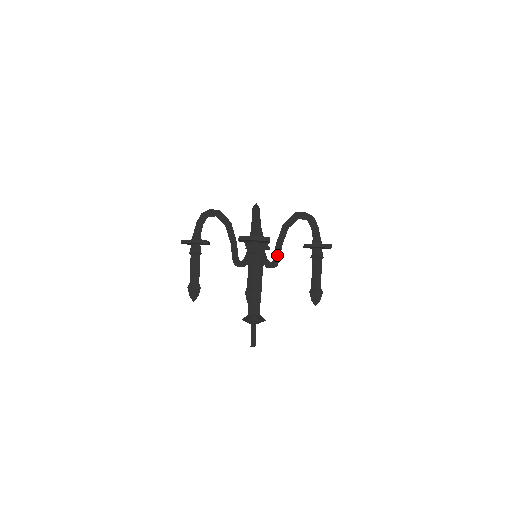
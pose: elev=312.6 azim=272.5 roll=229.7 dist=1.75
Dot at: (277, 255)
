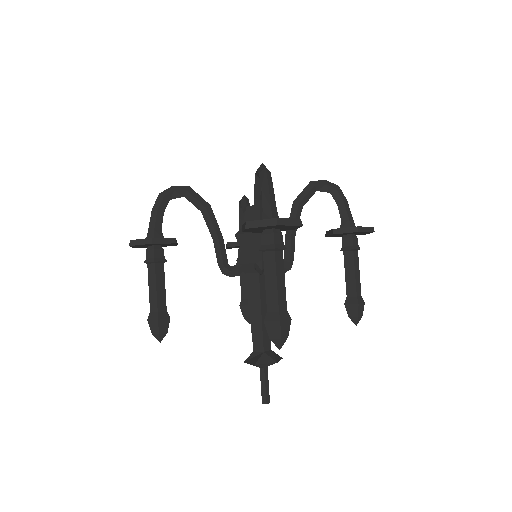
Dot at: (290, 251)
